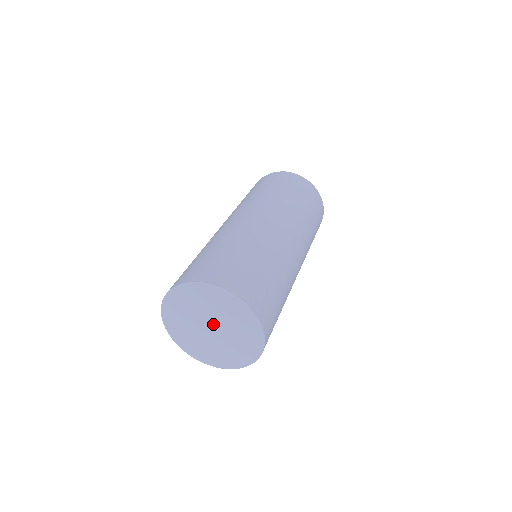
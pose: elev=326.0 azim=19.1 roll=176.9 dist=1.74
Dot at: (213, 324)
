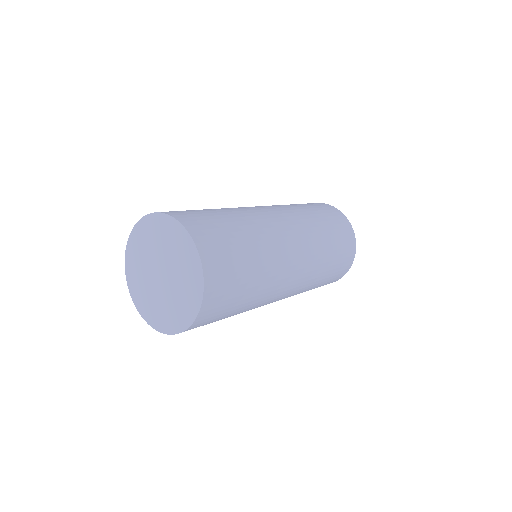
Dot at: (164, 270)
